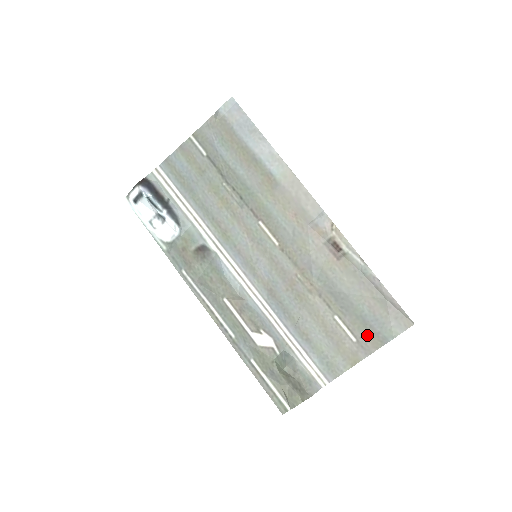
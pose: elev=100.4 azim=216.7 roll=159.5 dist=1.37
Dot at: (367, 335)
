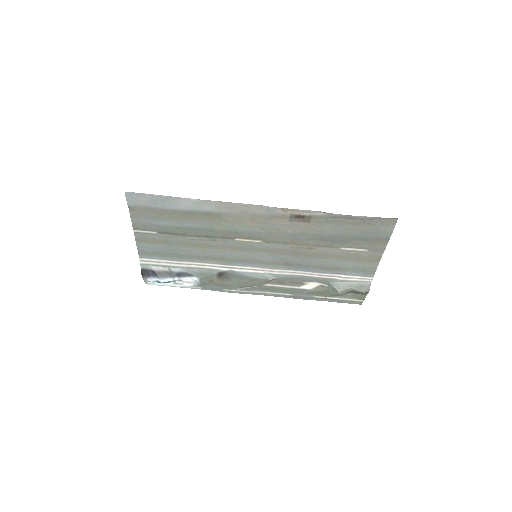
Dot at: (372, 244)
